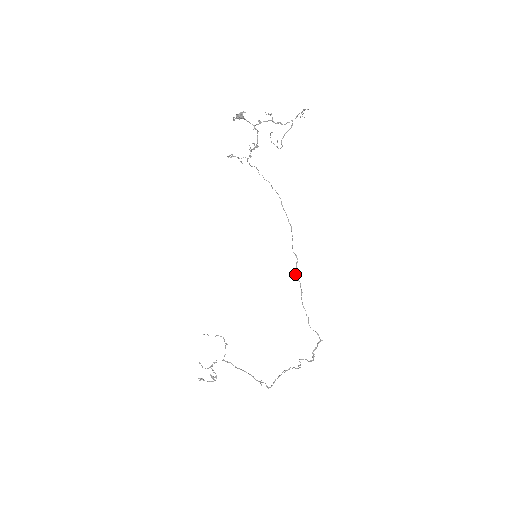
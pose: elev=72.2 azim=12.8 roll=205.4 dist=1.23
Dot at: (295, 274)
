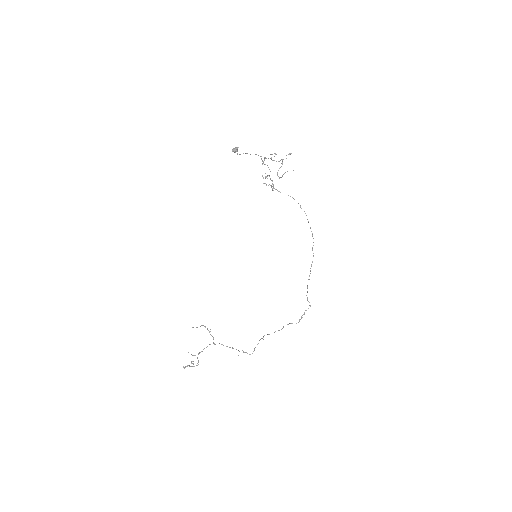
Dot at: (311, 264)
